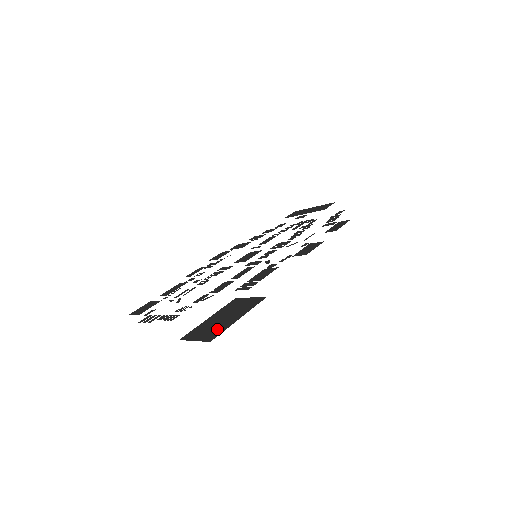
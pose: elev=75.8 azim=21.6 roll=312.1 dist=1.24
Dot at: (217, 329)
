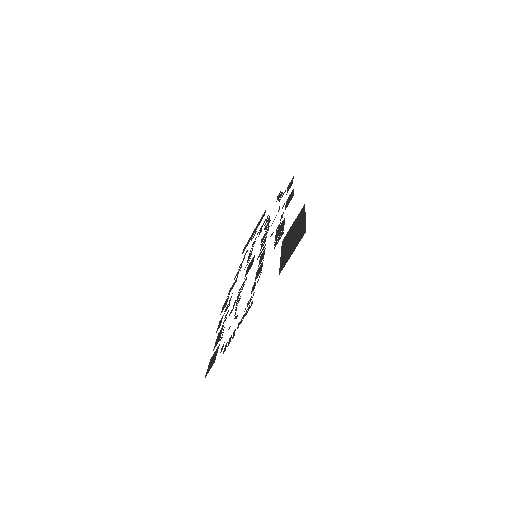
Dot at: (299, 234)
